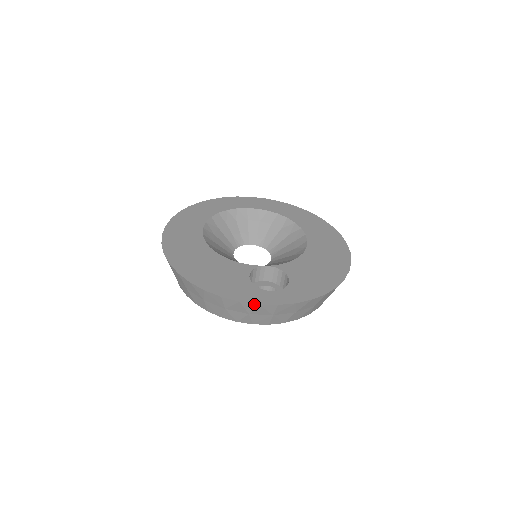
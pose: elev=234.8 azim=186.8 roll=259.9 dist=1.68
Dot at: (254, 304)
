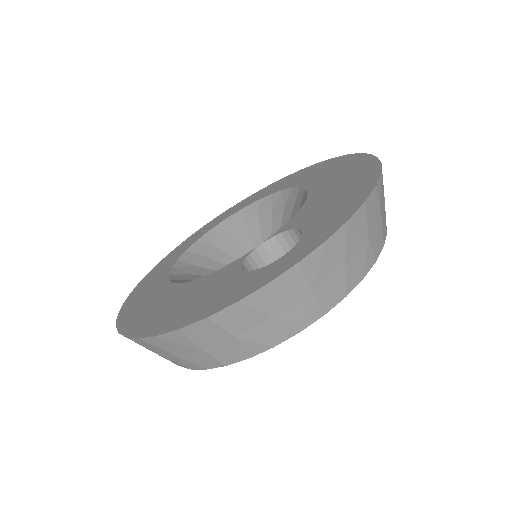
Dot at: (261, 289)
